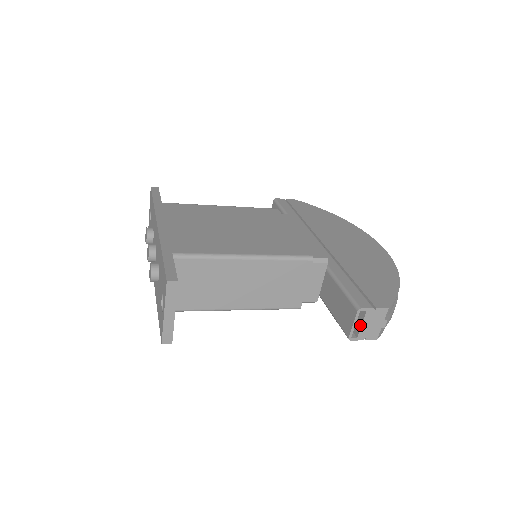
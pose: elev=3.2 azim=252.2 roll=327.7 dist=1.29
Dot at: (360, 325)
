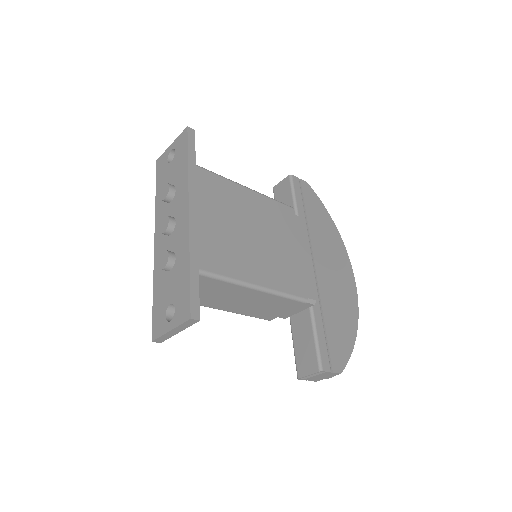
Dot at: (313, 375)
